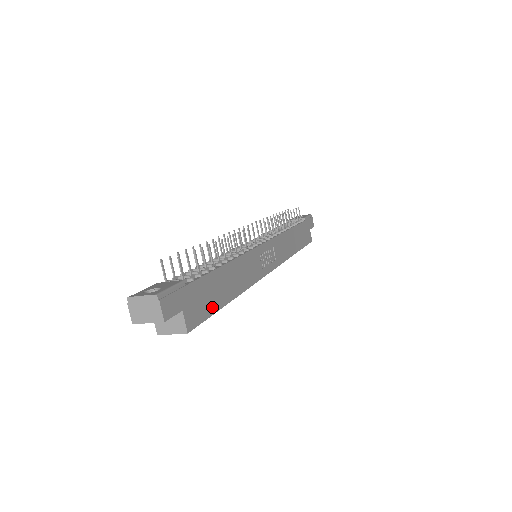
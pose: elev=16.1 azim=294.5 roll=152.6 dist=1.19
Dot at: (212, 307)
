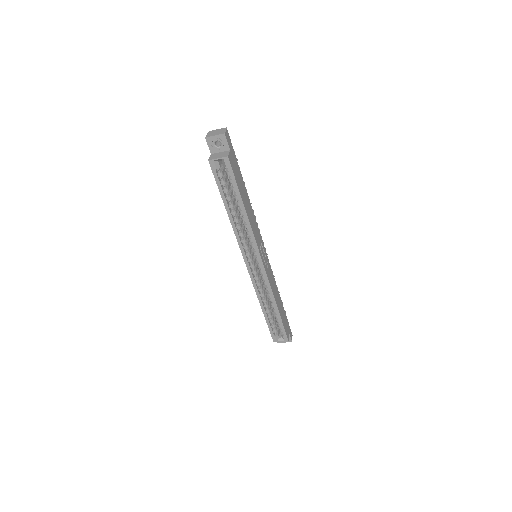
Dot at: (238, 183)
